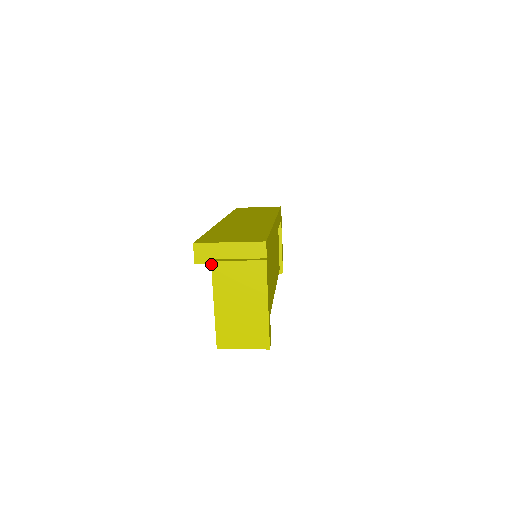
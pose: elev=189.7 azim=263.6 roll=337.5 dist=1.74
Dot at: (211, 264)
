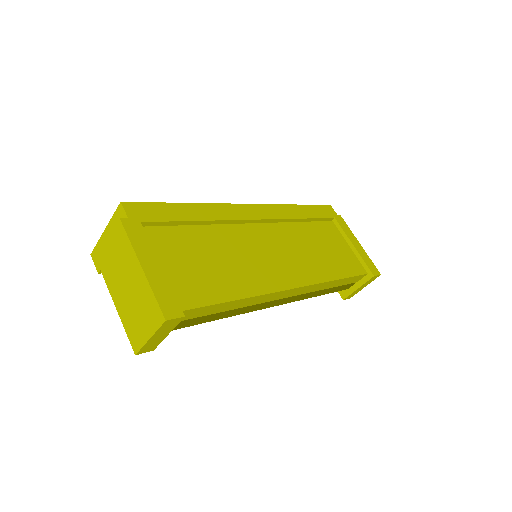
Dot at: (97, 261)
